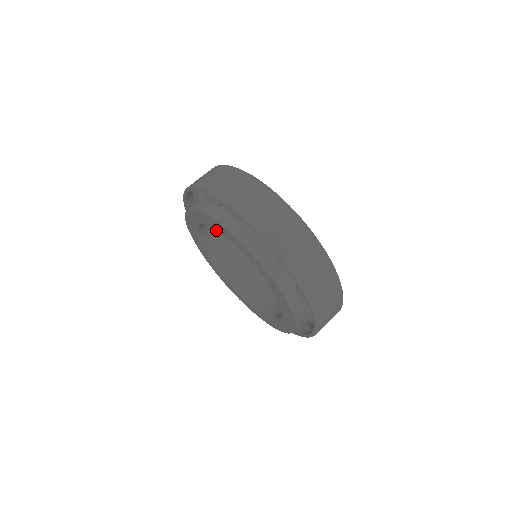
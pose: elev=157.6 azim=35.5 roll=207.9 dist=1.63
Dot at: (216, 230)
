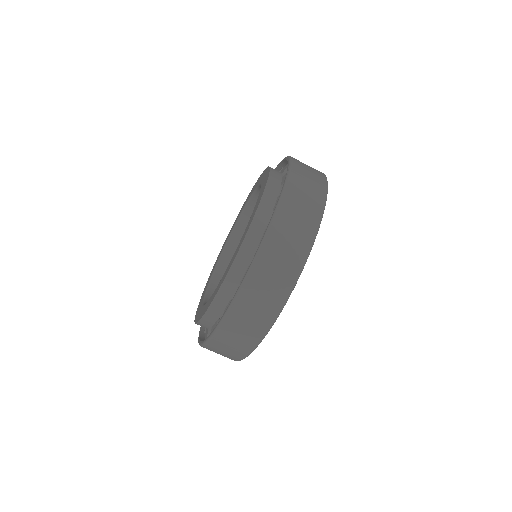
Dot at: occluded
